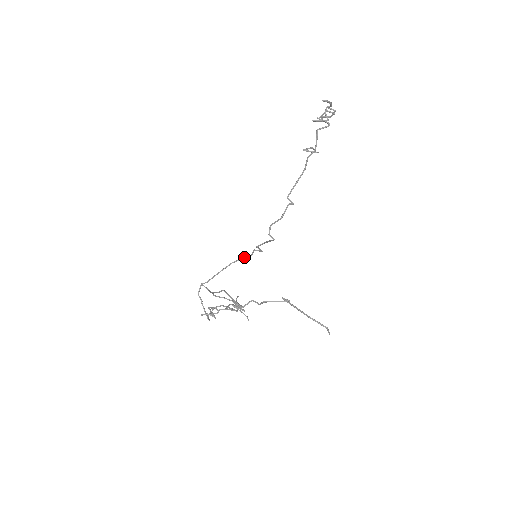
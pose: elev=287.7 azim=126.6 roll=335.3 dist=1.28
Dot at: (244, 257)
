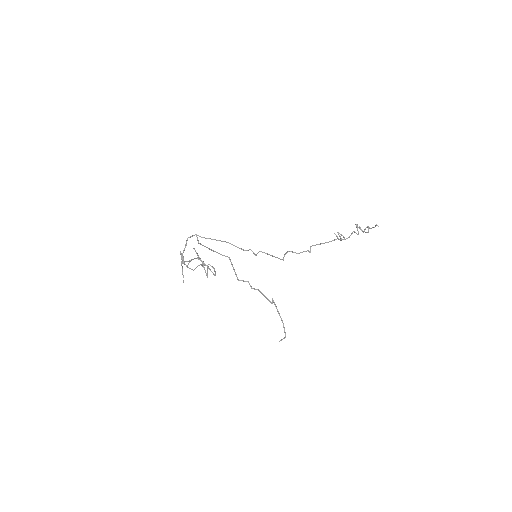
Dot at: occluded
